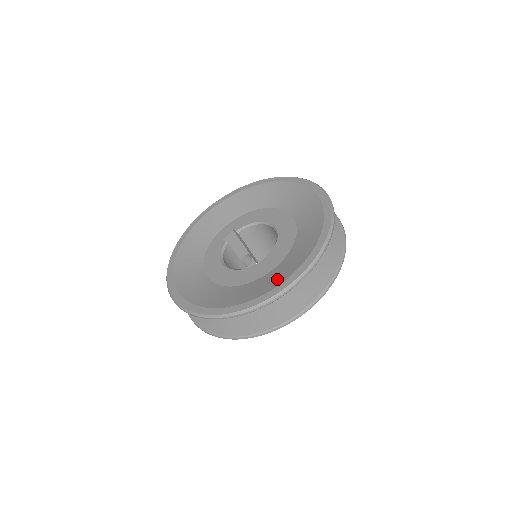
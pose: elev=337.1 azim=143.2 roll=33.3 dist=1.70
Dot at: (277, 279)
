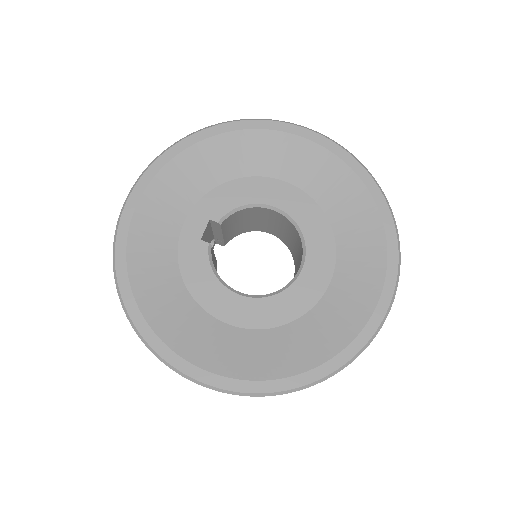
Dot at: (351, 315)
